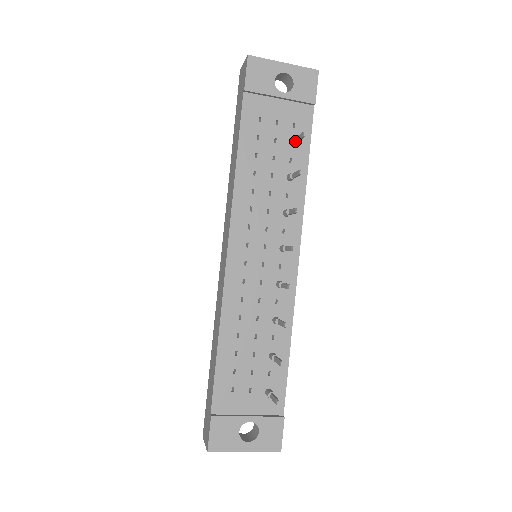
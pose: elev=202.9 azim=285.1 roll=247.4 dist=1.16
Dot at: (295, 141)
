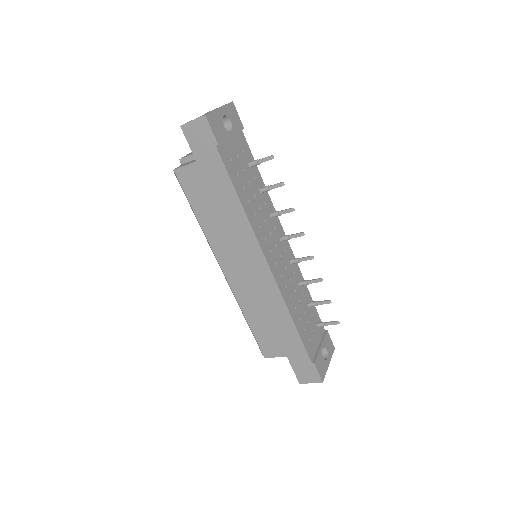
Dot at: (258, 164)
